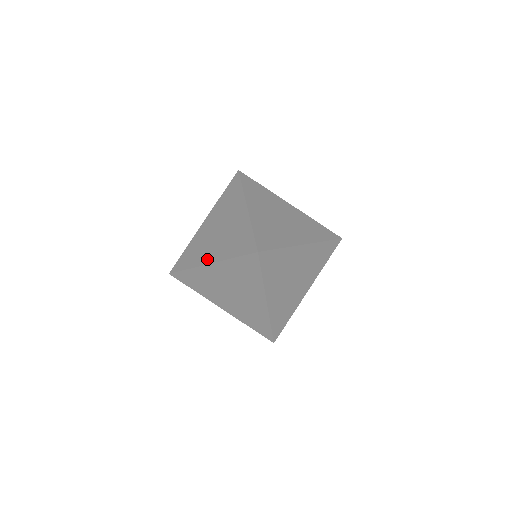
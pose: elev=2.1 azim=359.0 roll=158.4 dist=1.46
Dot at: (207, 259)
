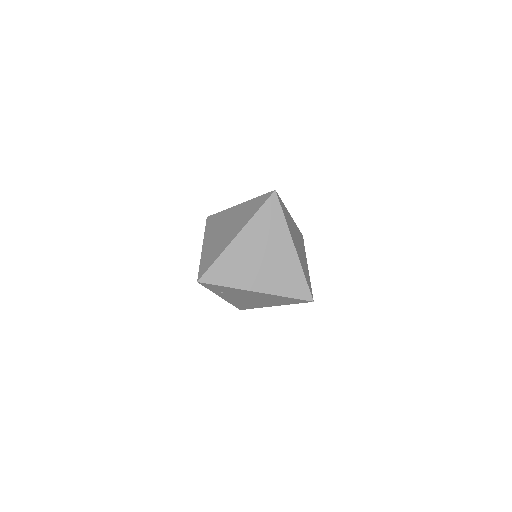
Dot at: (232, 237)
